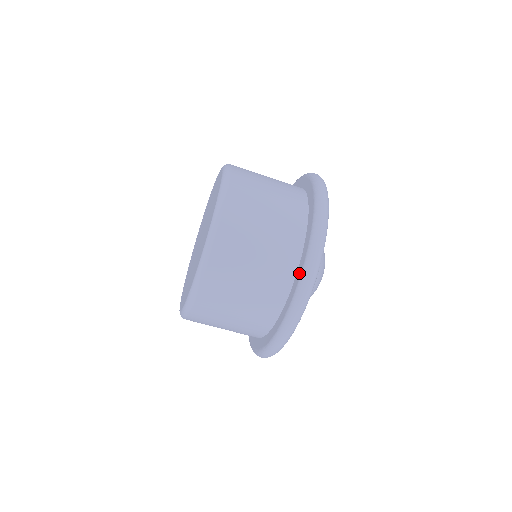
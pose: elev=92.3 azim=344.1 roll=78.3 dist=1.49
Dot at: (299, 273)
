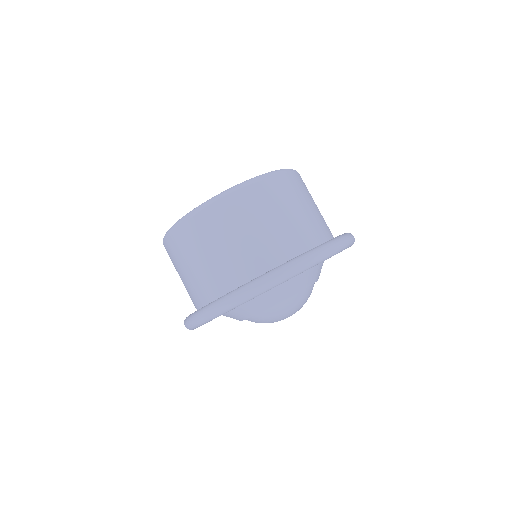
Dot at: occluded
